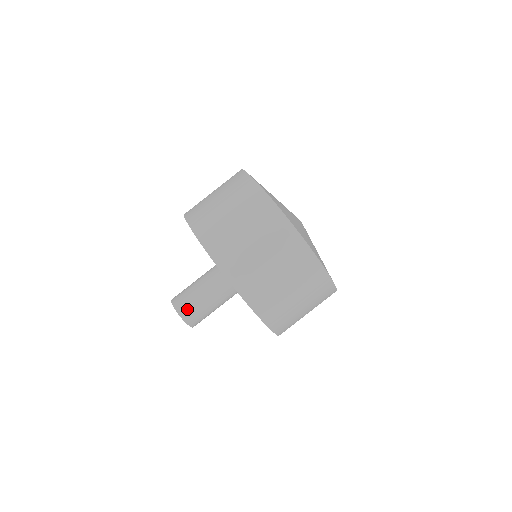
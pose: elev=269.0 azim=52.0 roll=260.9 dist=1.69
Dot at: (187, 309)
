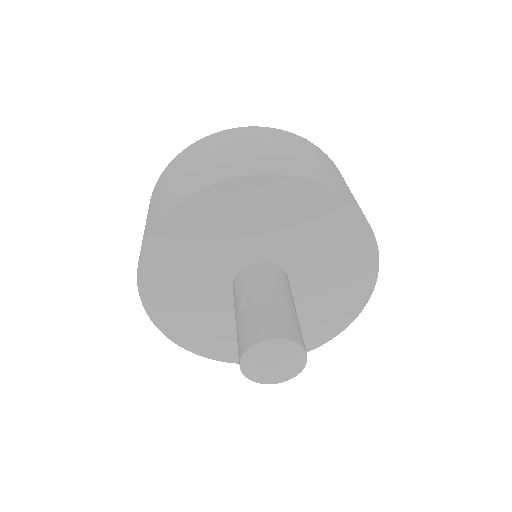
Dot at: (243, 337)
